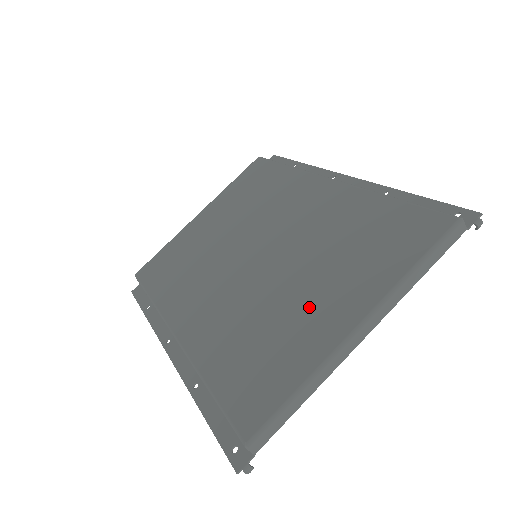
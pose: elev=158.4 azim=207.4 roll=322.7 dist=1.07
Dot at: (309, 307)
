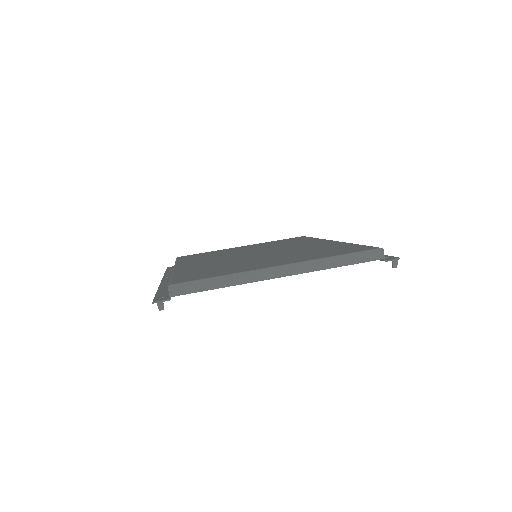
Dot at: (262, 262)
